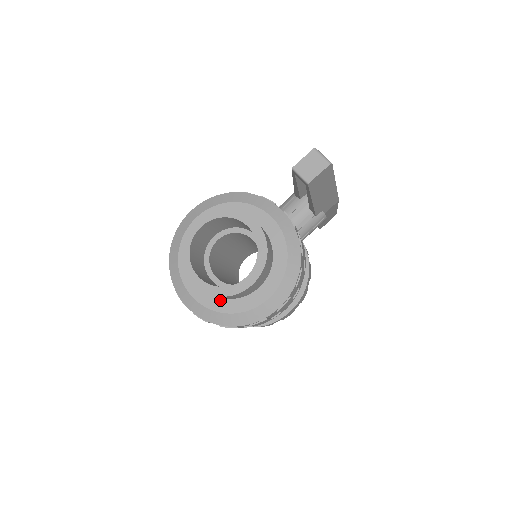
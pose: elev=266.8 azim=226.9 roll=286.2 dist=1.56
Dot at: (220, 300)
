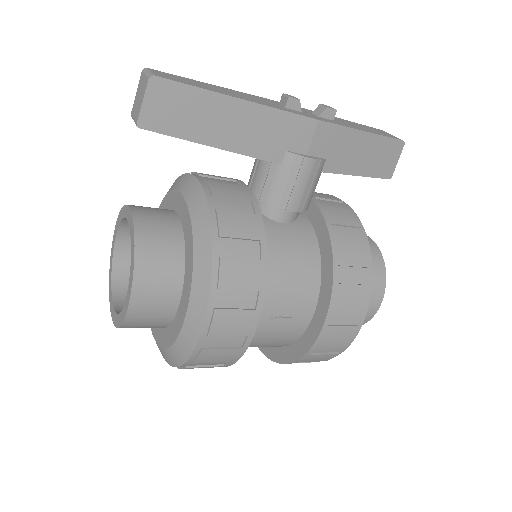
Dot at: (162, 331)
